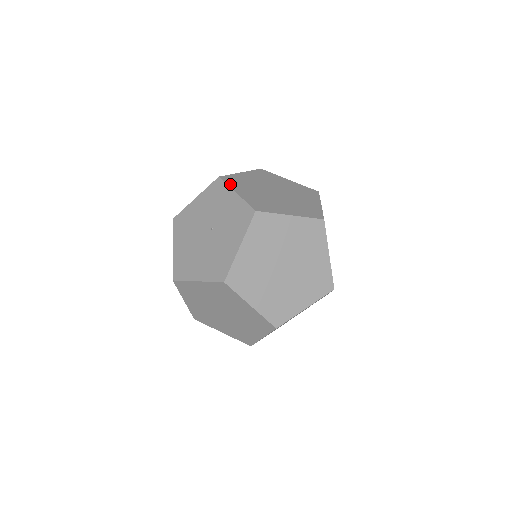
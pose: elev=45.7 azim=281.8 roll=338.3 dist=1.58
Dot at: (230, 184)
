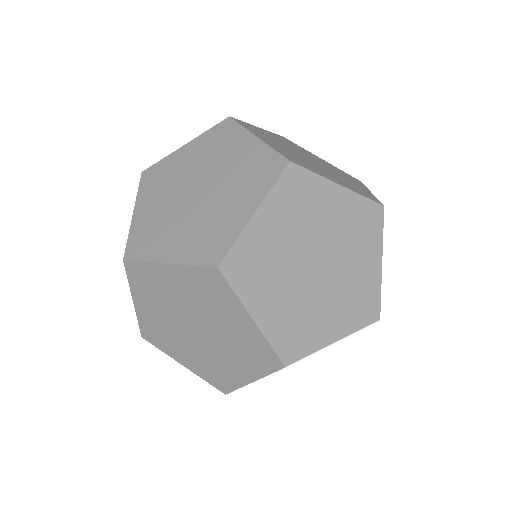
Dot at: occluded
